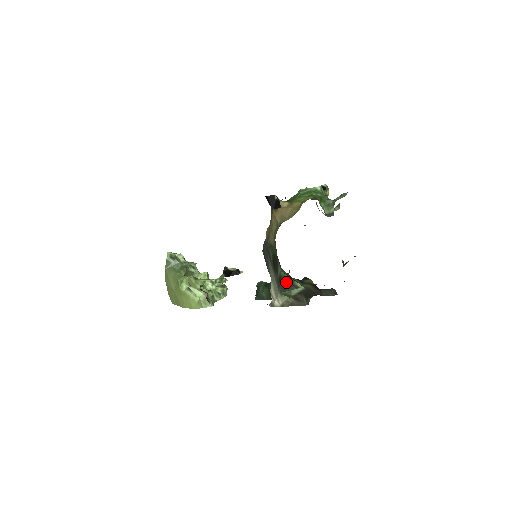
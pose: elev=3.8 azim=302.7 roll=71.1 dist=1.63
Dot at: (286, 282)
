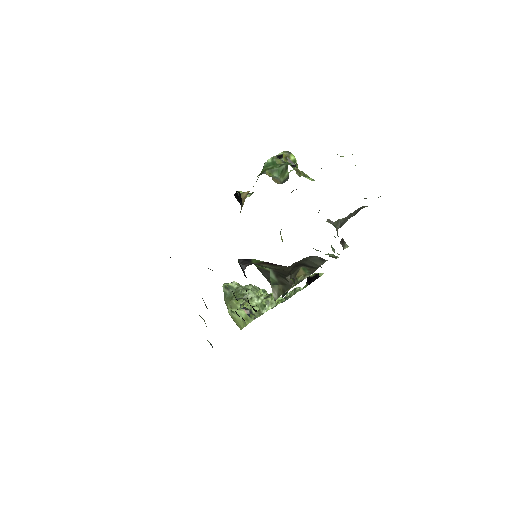
Dot at: (262, 271)
